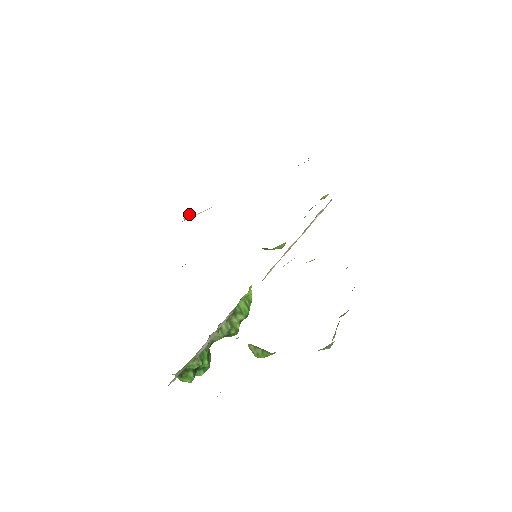
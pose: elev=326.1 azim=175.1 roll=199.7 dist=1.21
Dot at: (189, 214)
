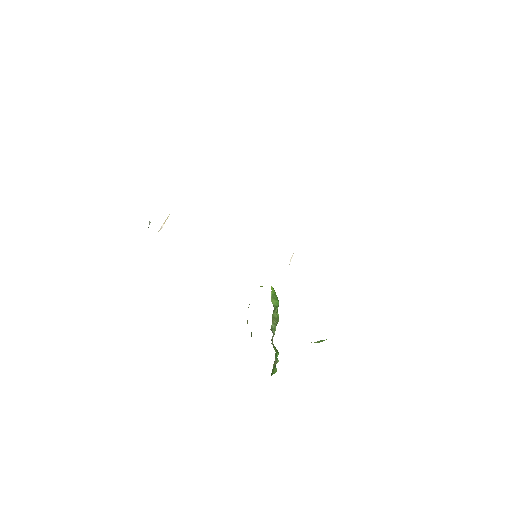
Dot at: (149, 222)
